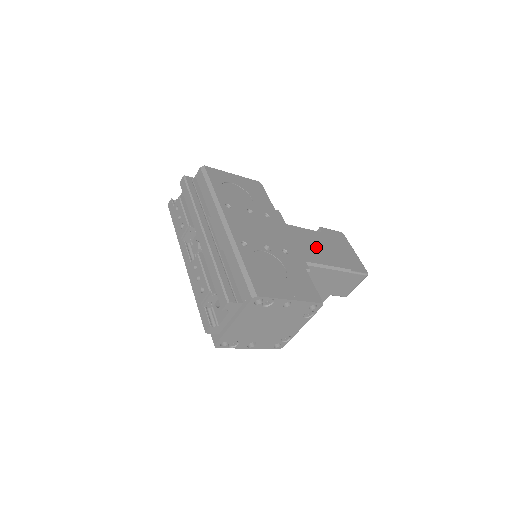
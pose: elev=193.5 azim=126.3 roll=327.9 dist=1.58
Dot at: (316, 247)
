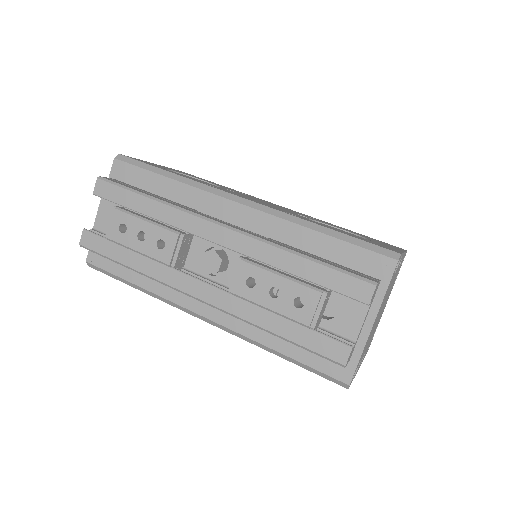
Dot at: occluded
